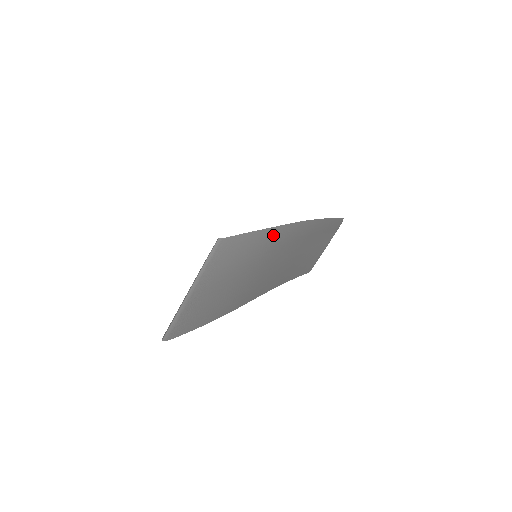
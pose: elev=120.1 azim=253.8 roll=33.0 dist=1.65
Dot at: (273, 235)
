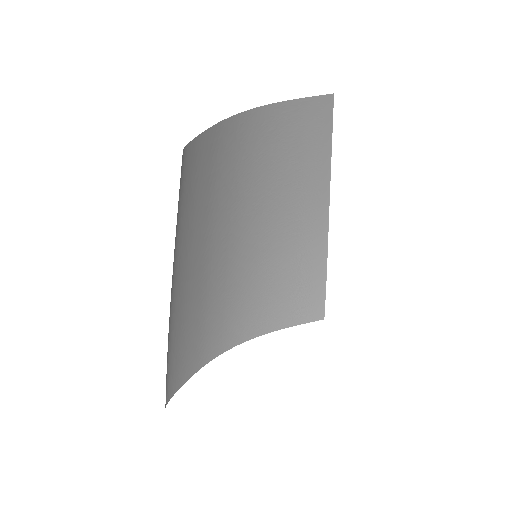
Dot at: occluded
